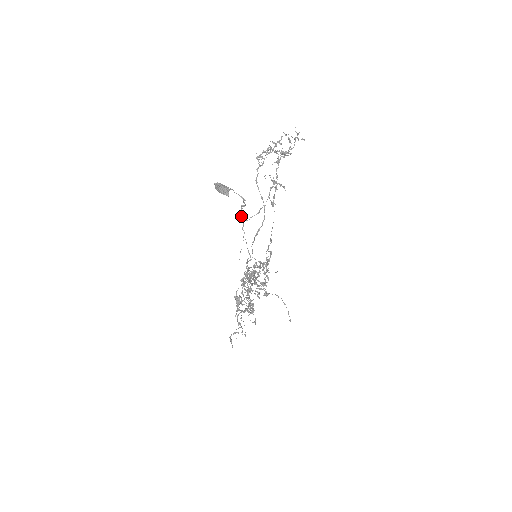
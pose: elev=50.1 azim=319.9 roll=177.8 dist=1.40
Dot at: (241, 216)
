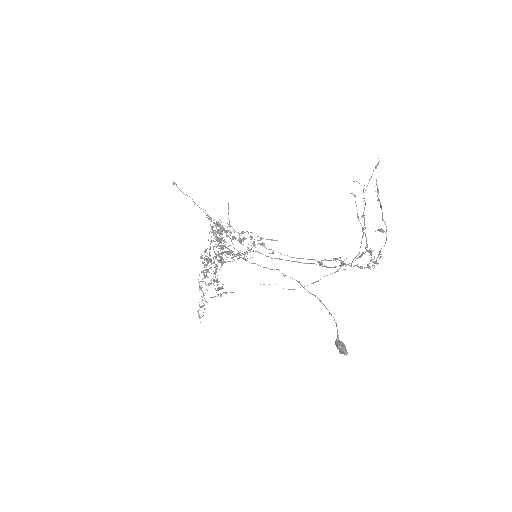
Dot at: occluded
